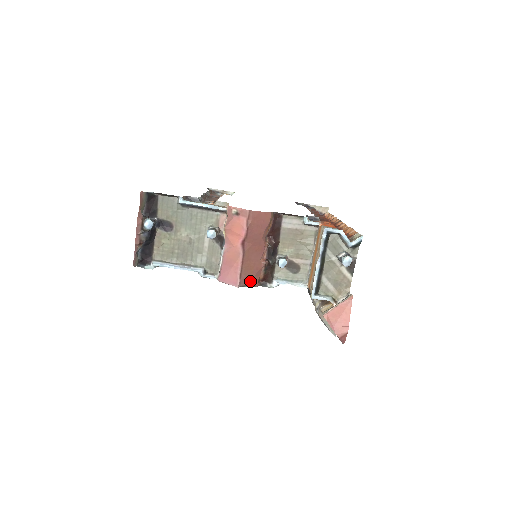
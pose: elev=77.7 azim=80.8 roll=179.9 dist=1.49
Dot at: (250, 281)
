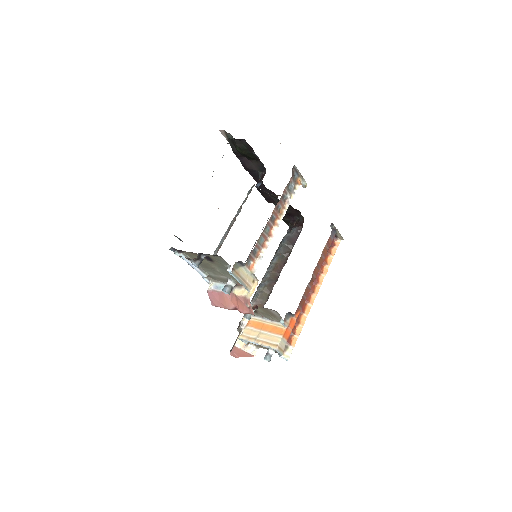
Dot at: occluded
